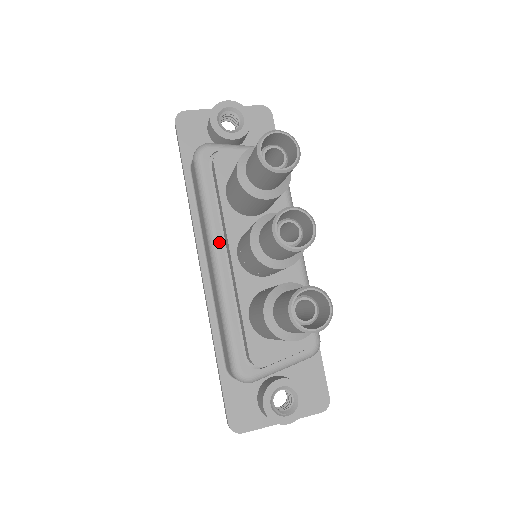
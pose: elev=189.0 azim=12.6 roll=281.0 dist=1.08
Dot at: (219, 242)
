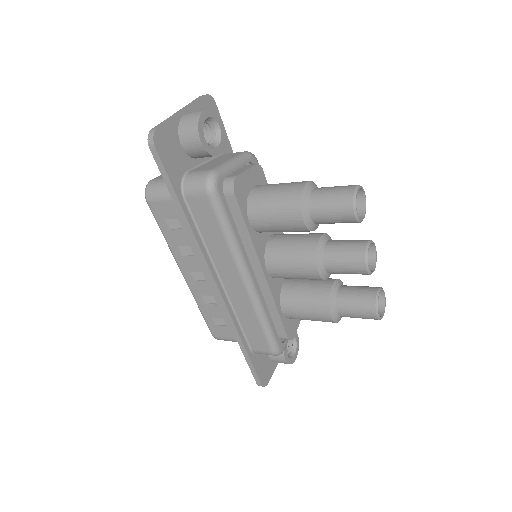
Dot at: (248, 264)
